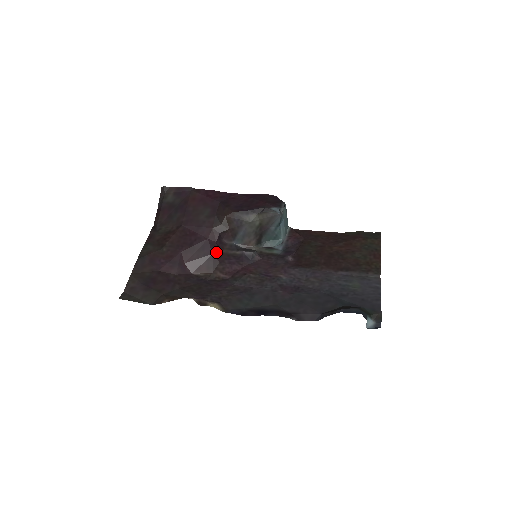
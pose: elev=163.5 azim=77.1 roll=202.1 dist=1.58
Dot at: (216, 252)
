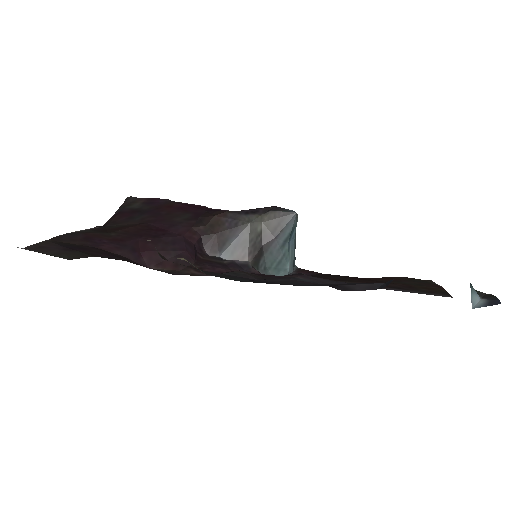
Dot at: (192, 252)
